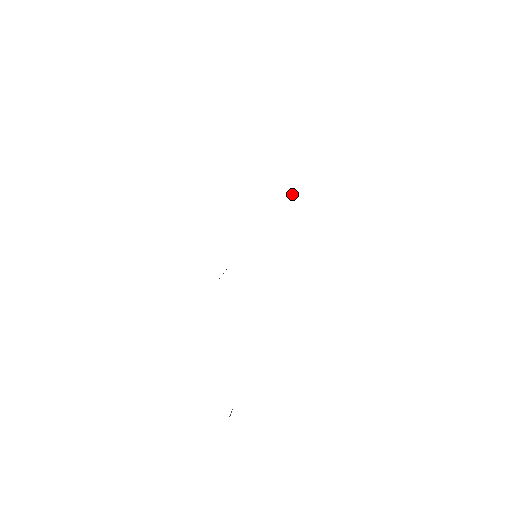
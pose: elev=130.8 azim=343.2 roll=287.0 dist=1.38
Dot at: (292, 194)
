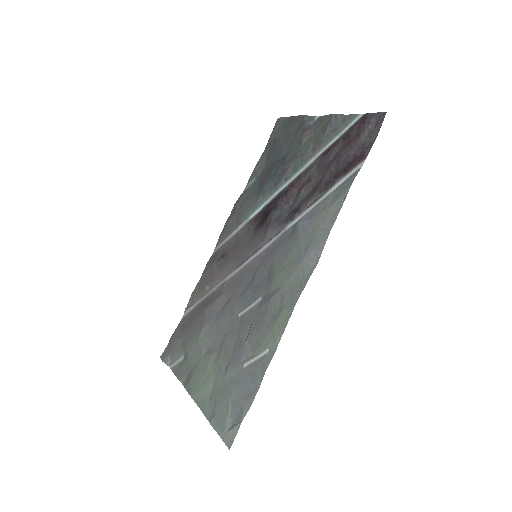
Dot at: (300, 122)
